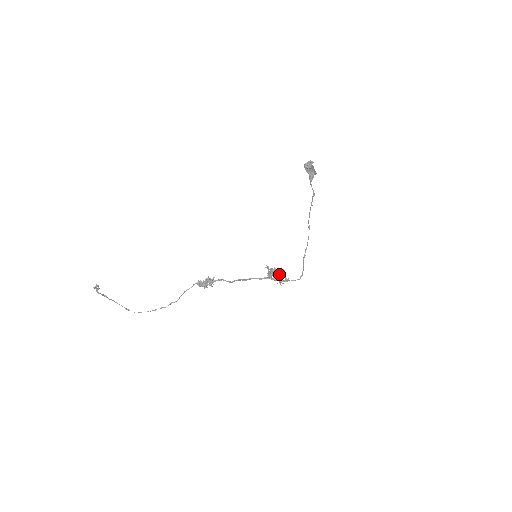
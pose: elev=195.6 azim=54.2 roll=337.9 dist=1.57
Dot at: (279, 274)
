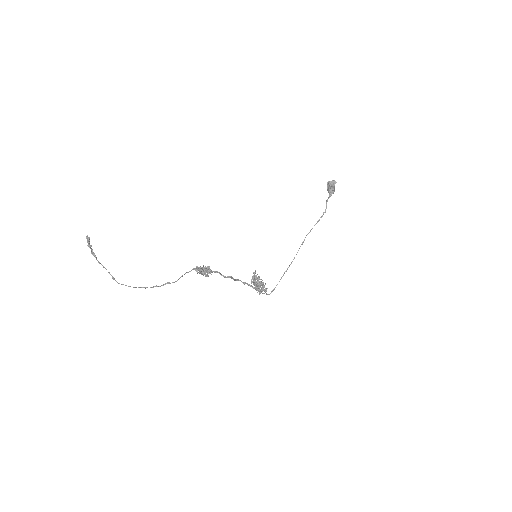
Dot at: (263, 282)
